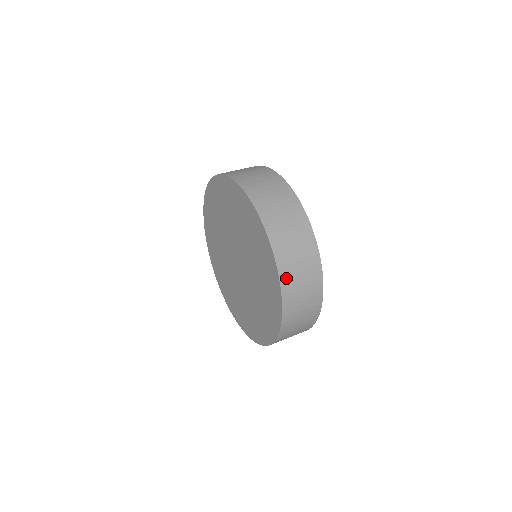
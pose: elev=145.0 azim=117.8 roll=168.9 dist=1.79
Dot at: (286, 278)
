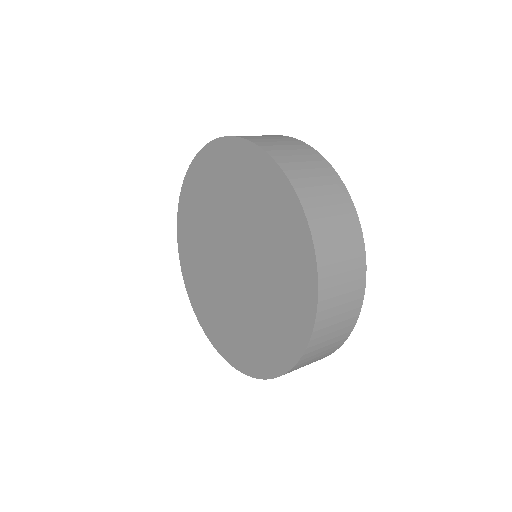
Dot at: (325, 306)
